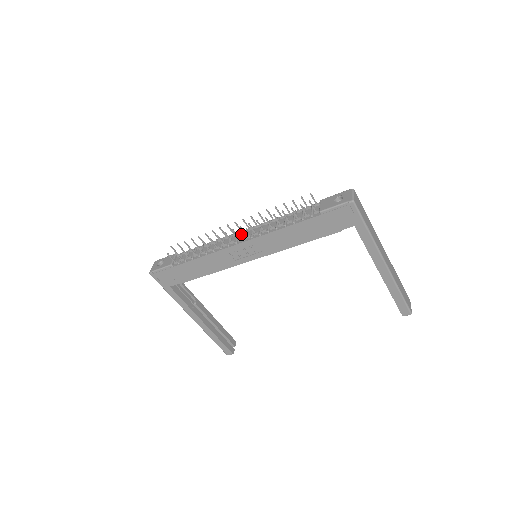
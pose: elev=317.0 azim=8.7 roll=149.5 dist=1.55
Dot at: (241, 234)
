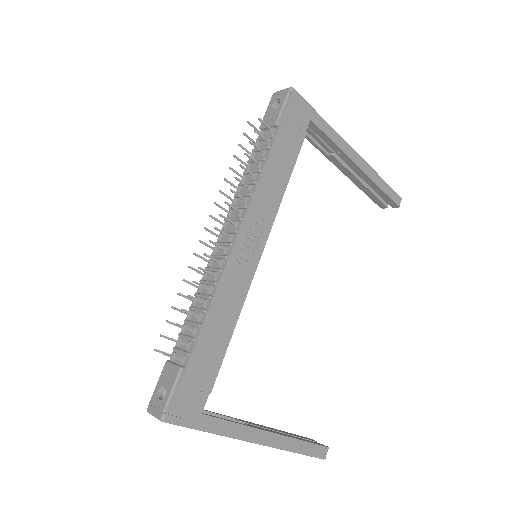
Dot at: (222, 240)
